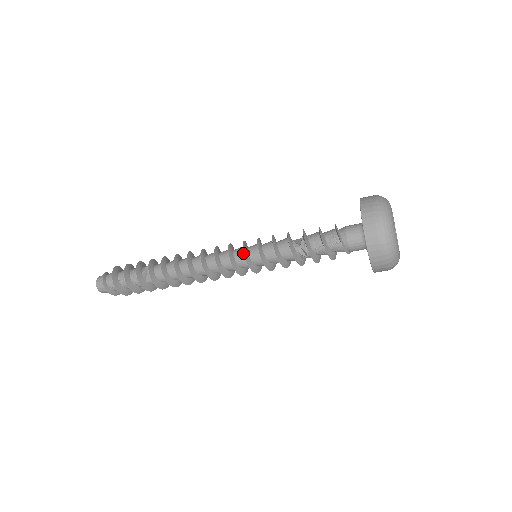
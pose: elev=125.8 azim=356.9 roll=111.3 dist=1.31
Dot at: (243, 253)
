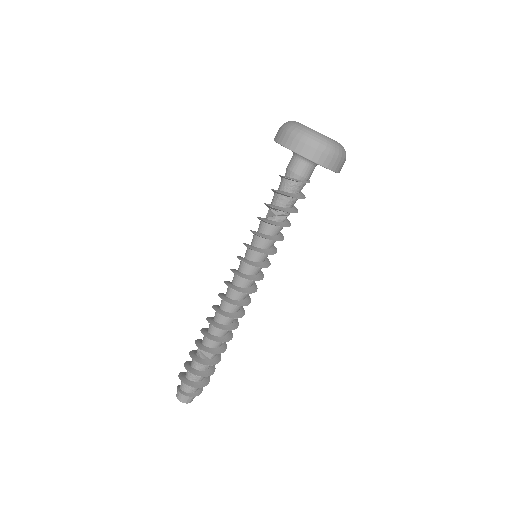
Dot at: (247, 264)
